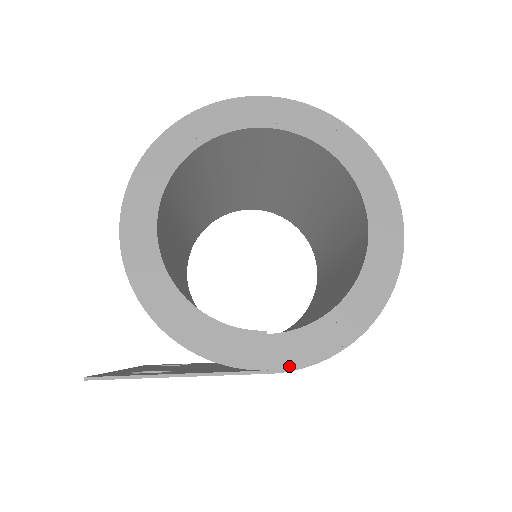
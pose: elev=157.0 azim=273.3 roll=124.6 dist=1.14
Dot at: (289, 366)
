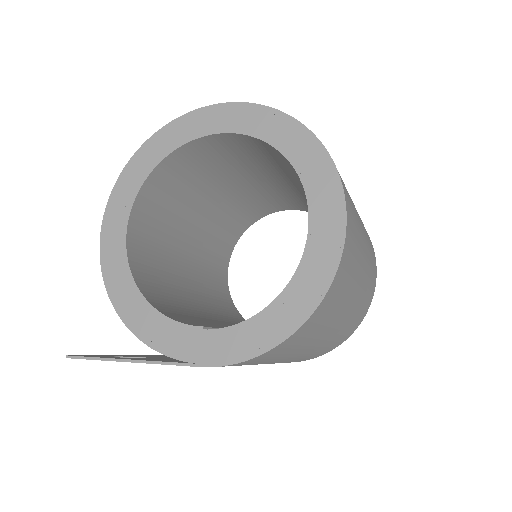
Dot at: (218, 362)
